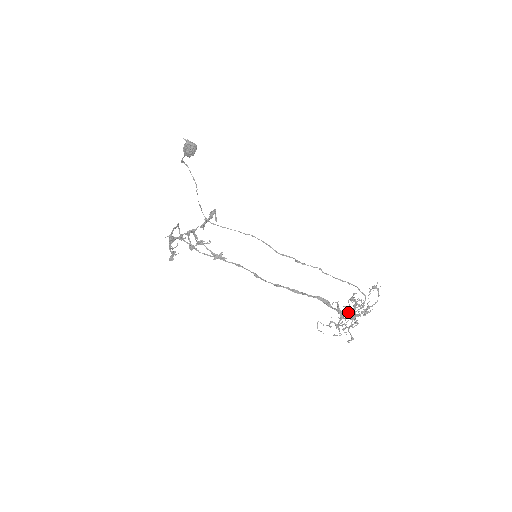
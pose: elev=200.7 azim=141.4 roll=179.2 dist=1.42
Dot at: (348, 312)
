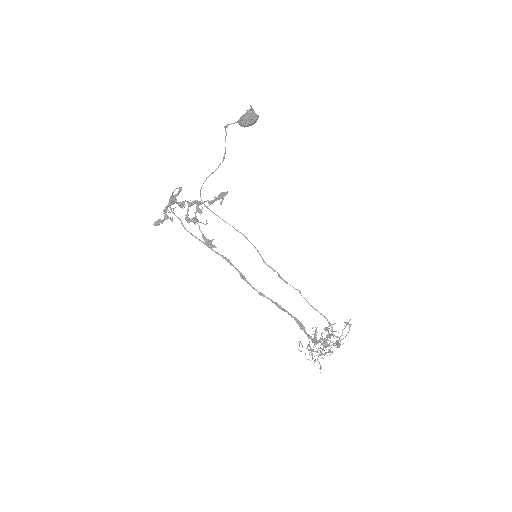
Dot at: (320, 340)
